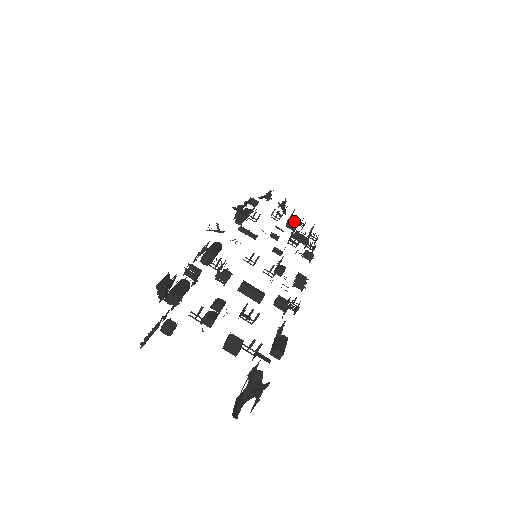
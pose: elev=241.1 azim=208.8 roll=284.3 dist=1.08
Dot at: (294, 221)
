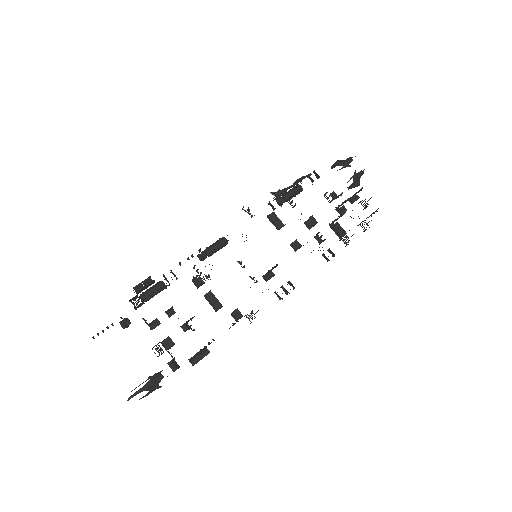
Dot at: (342, 209)
